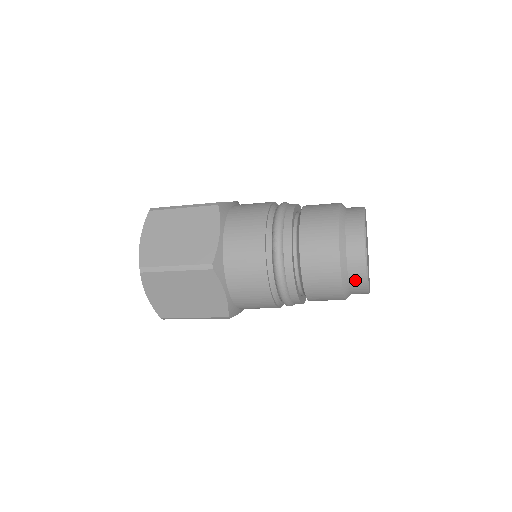
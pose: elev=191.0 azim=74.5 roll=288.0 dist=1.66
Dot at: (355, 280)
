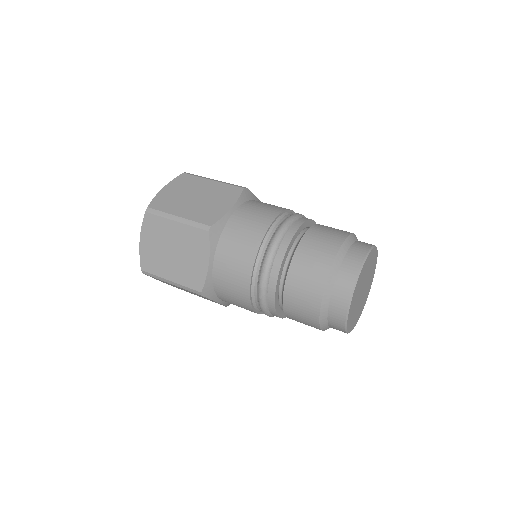
Dot at: (336, 329)
